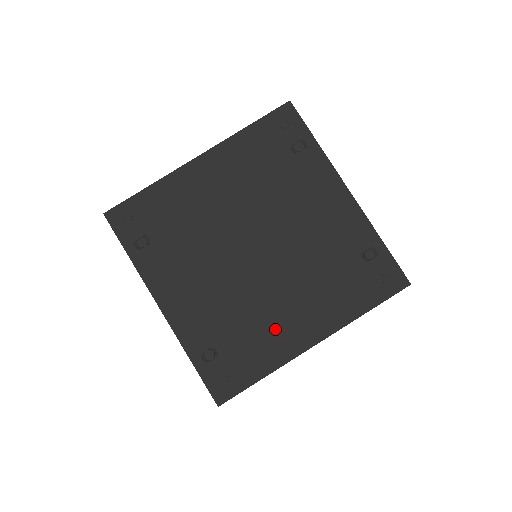
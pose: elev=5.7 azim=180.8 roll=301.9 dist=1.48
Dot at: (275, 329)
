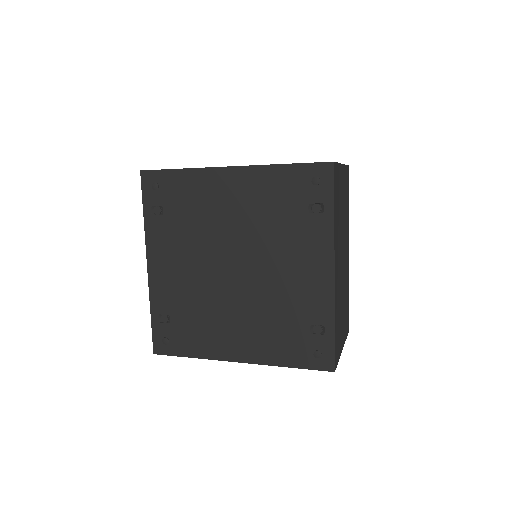
Dot at: (216, 333)
